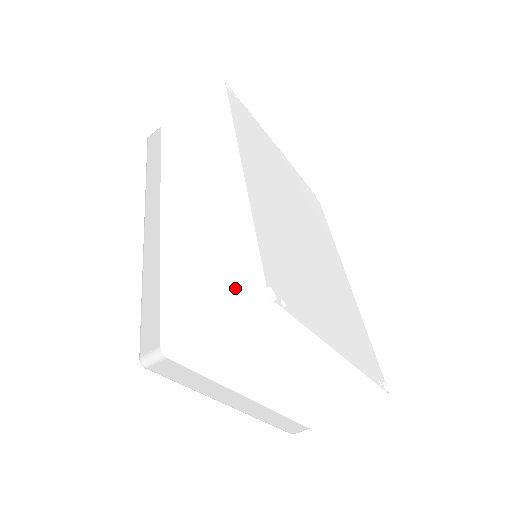
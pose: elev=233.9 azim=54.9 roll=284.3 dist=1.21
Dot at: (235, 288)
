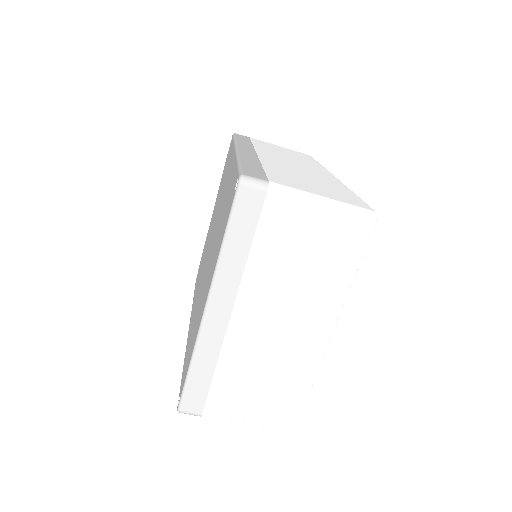
Dot at: (347, 199)
